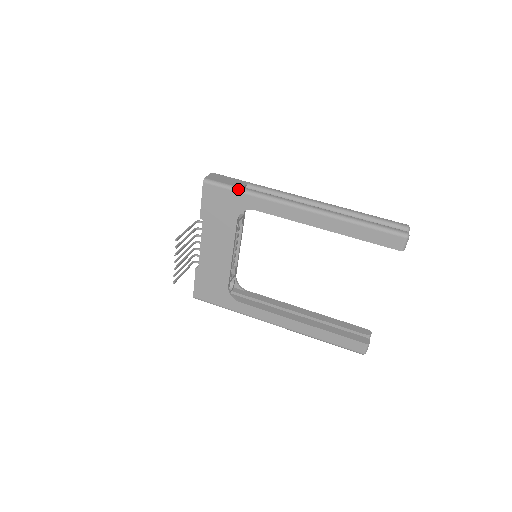
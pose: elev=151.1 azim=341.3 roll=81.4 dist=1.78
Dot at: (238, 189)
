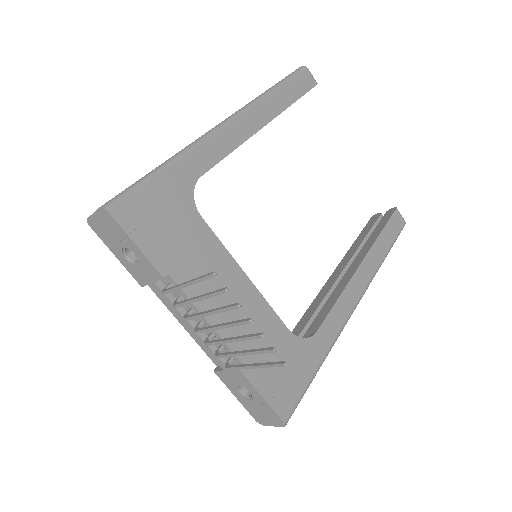
Dot at: (156, 170)
